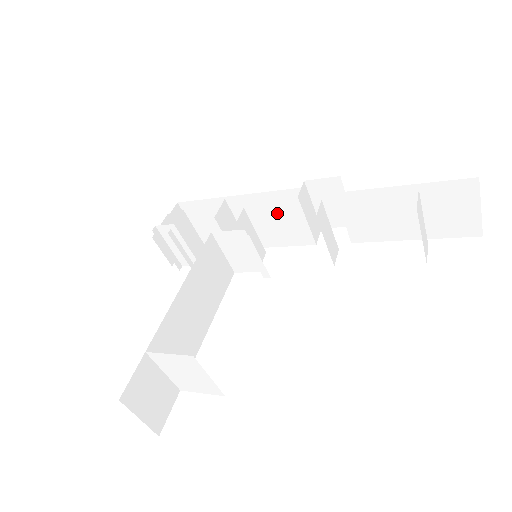
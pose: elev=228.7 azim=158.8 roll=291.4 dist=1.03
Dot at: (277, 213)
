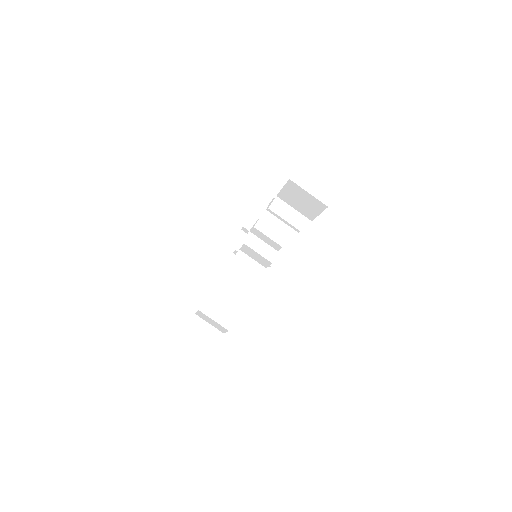
Dot at: occluded
